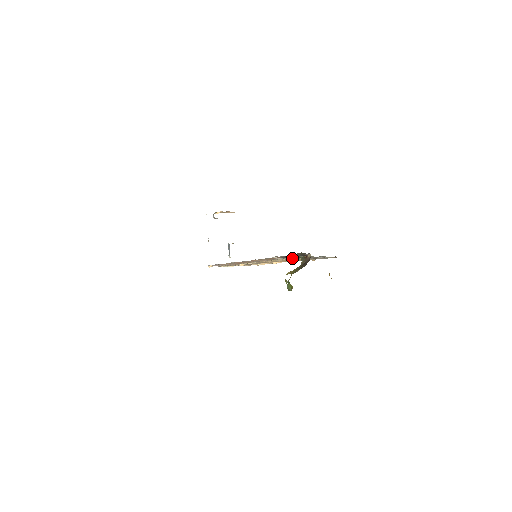
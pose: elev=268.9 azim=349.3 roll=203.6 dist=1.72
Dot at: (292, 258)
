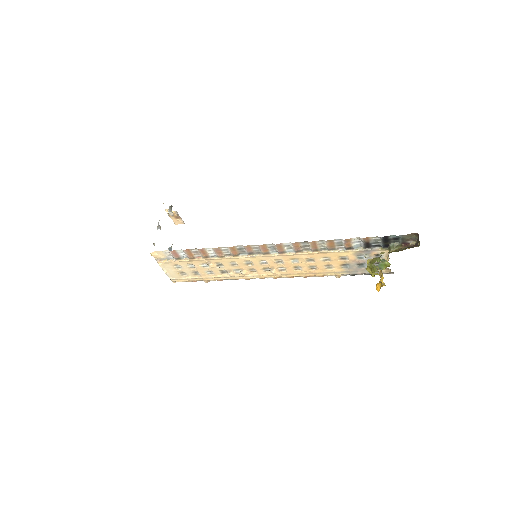
Dot at: (367, 249)
